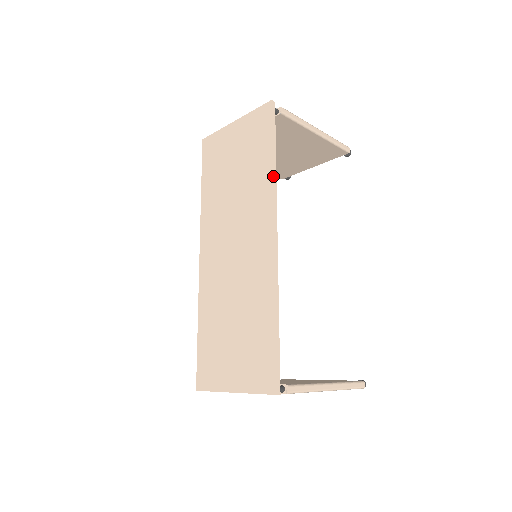
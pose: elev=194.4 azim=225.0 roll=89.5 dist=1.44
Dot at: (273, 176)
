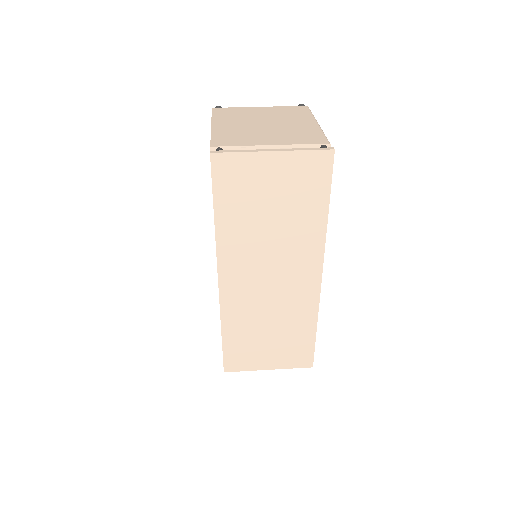
Dot at: occluded
